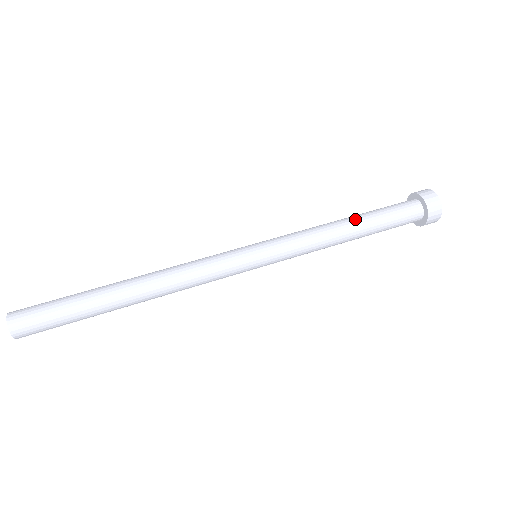
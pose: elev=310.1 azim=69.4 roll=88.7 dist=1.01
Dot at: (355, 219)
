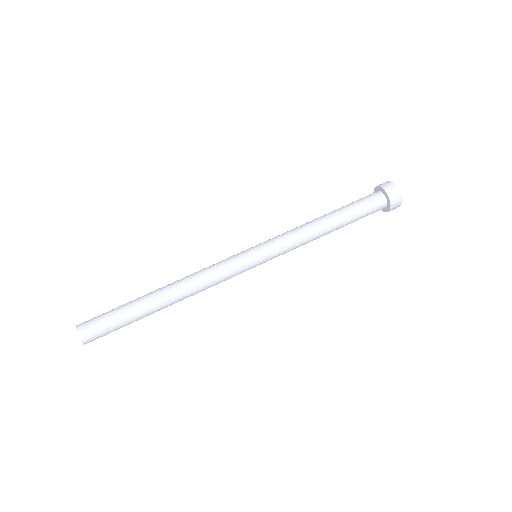
Dot at: (328, 213)
